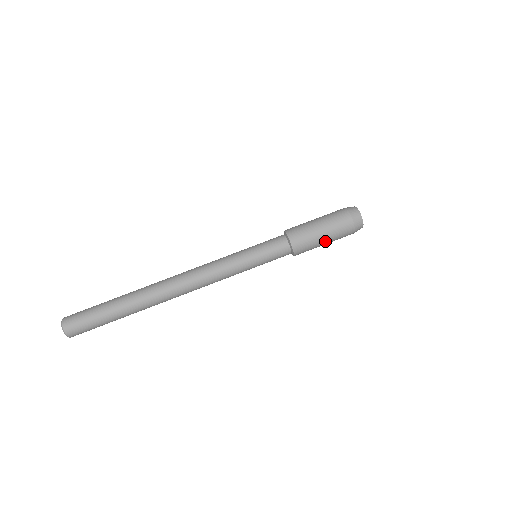
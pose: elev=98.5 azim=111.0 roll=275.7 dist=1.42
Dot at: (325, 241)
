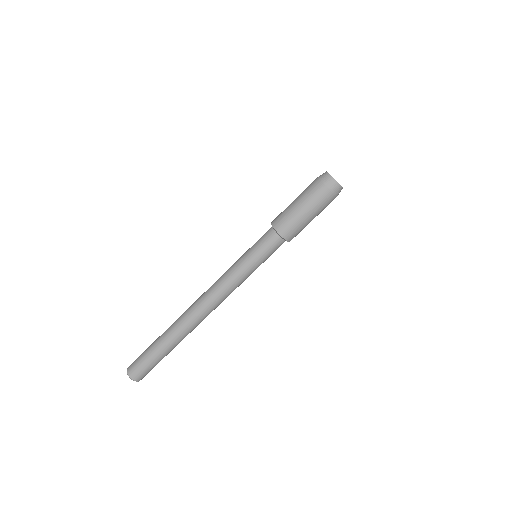
Dot at: (309, 216)
